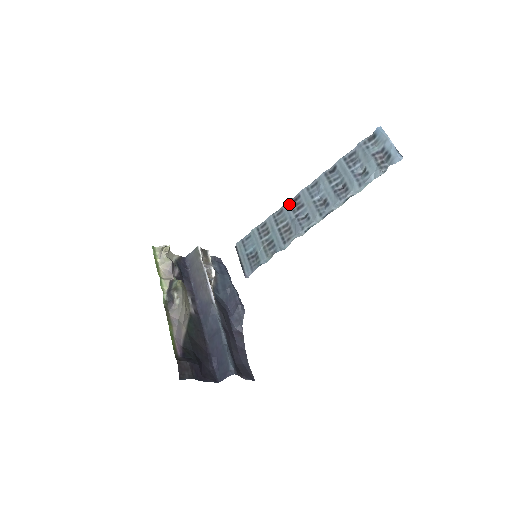
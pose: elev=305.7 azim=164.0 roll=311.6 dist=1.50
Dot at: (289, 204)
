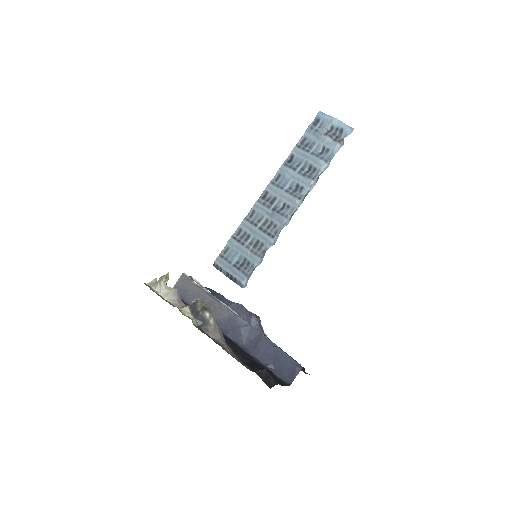
Dot at: (259, 203)
